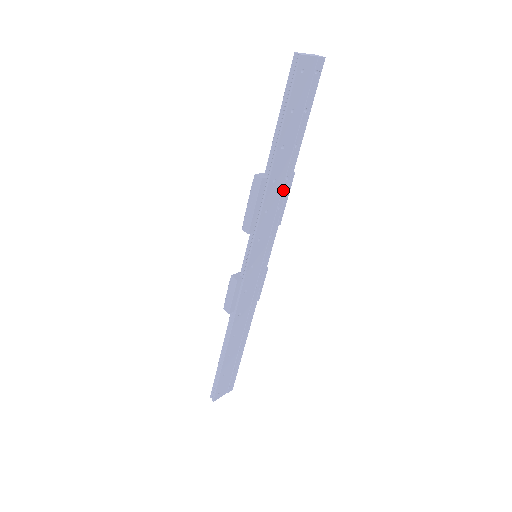
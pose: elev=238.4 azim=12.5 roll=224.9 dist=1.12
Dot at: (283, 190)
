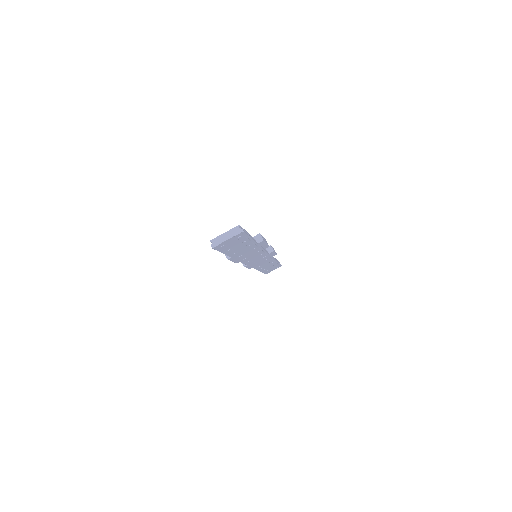
Dot at: (255, 250)
